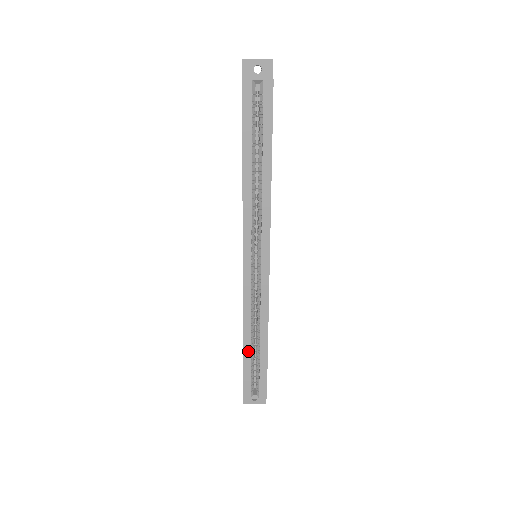
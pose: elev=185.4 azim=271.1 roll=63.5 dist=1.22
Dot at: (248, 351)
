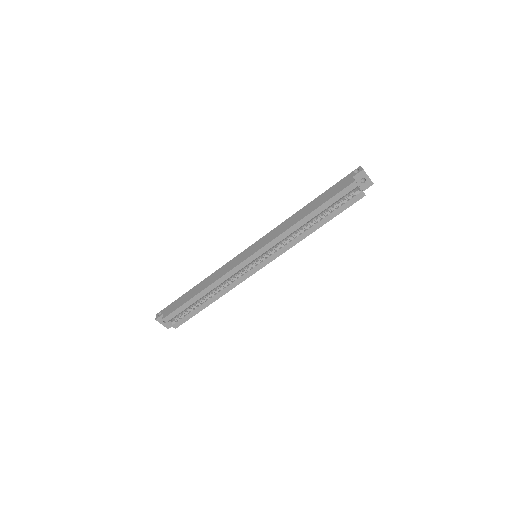
Dot at: (197, 299)
